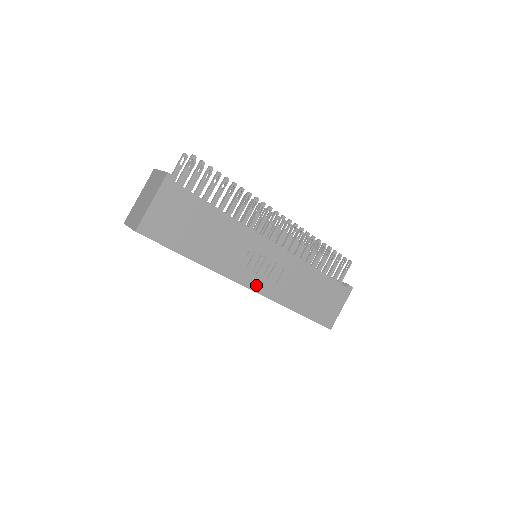
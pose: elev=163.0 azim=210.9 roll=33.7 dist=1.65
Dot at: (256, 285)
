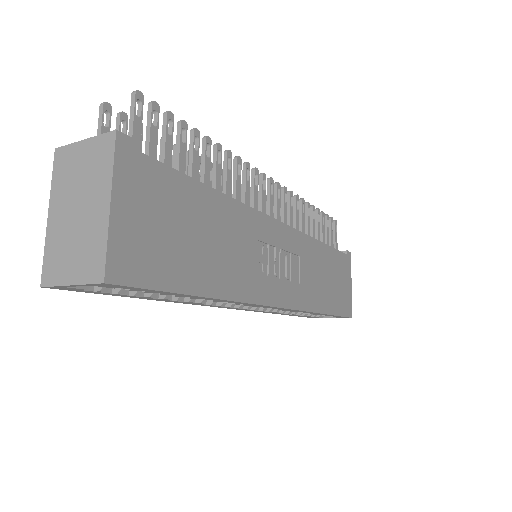
Dot at: (284, 297)
